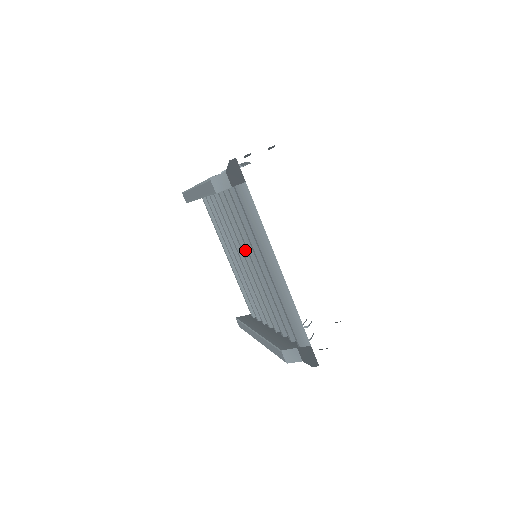
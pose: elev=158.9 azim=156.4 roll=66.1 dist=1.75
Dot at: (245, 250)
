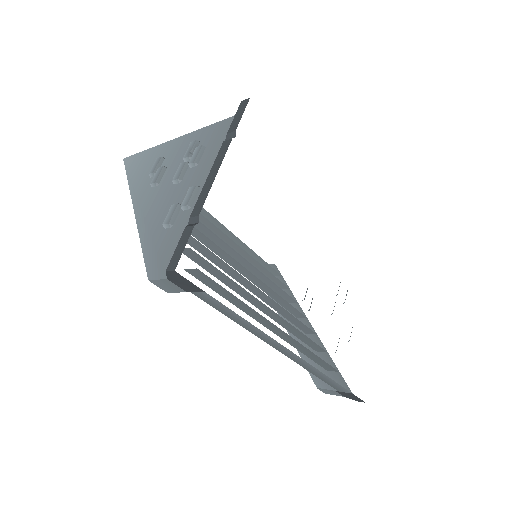
Dot at: (238, 280)
